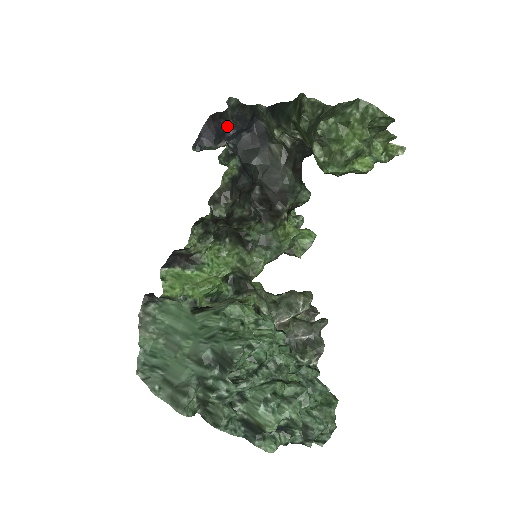
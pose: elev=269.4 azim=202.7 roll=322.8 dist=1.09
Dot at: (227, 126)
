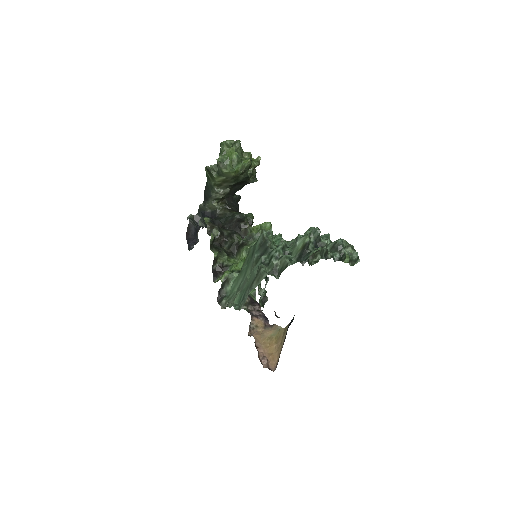
Dot at: (195, 227)
